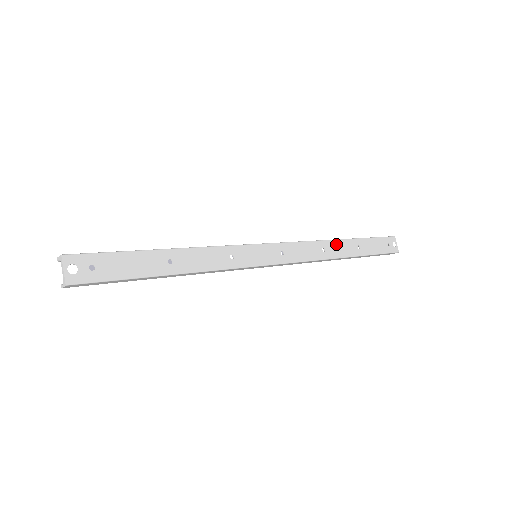
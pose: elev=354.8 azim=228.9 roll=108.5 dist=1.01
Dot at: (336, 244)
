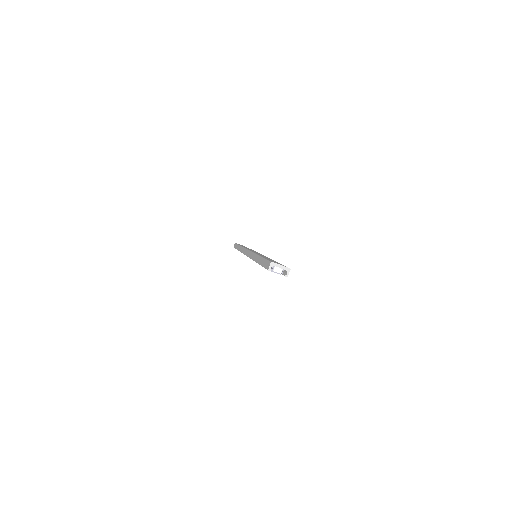
Dot at: occluded
